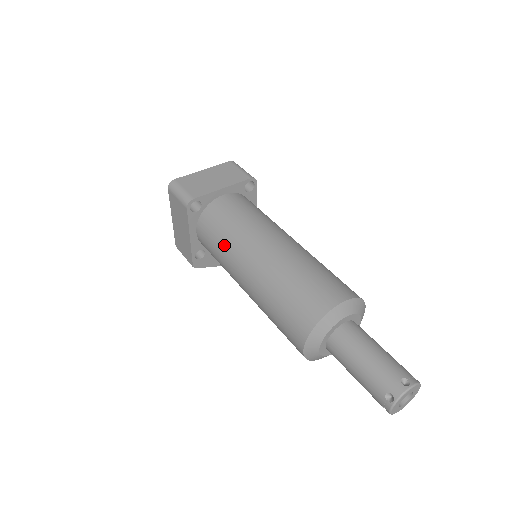
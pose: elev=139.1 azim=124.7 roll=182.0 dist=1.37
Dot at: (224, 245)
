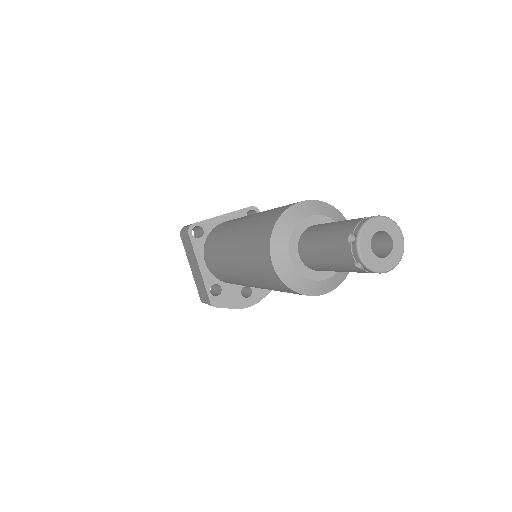
Dot at: (217, 244)
